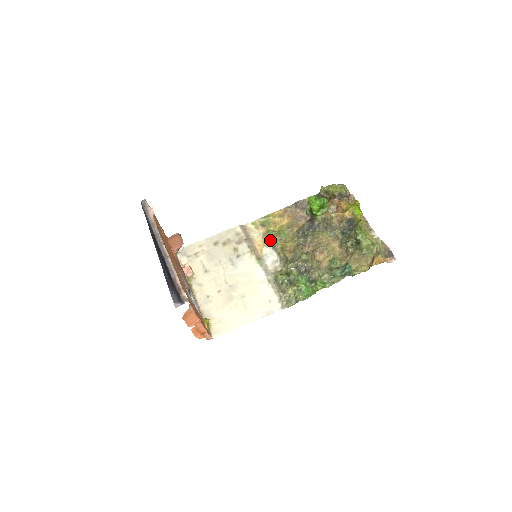
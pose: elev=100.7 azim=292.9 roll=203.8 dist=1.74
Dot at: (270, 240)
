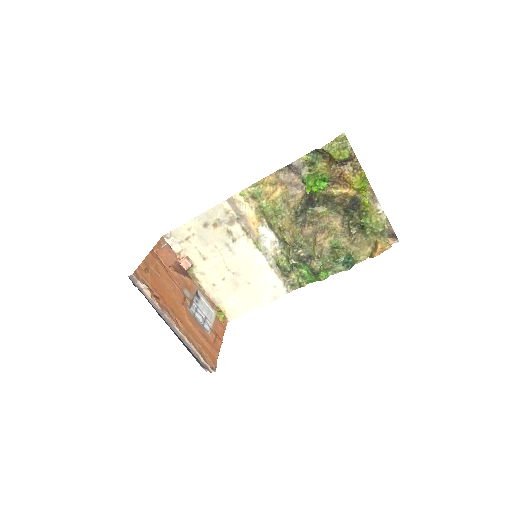
Dot at: (265, 218)
